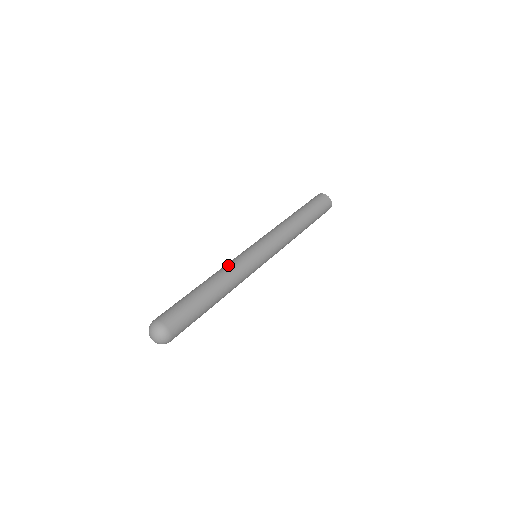
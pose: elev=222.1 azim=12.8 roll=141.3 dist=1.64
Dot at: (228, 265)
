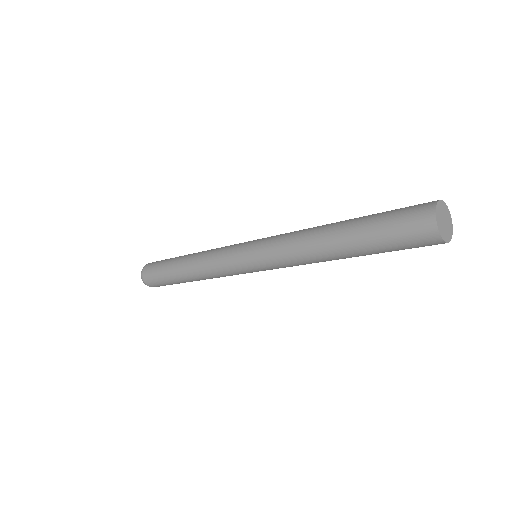
Dot at: (210, 252)
